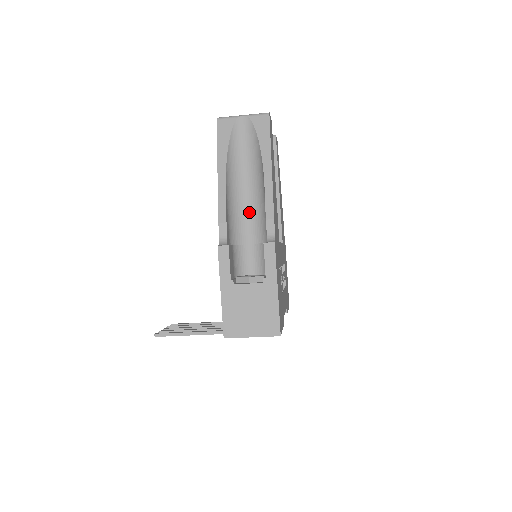
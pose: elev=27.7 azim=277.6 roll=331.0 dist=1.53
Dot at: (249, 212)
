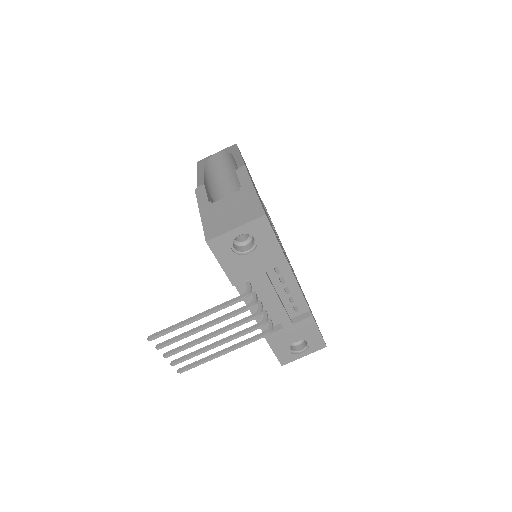
Dot at: (230, 191)
